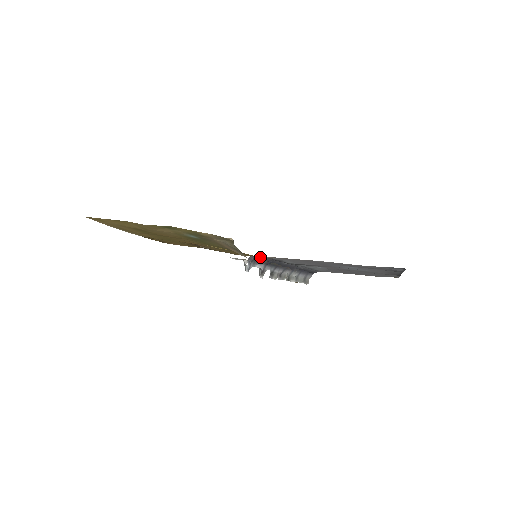
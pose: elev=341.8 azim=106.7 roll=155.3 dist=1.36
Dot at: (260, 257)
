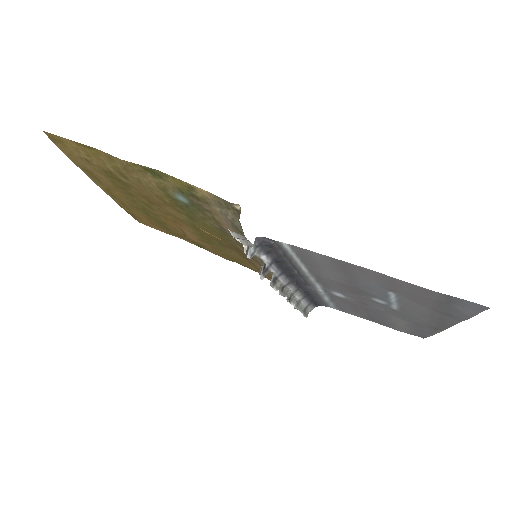
Dot at: (273, 242)
